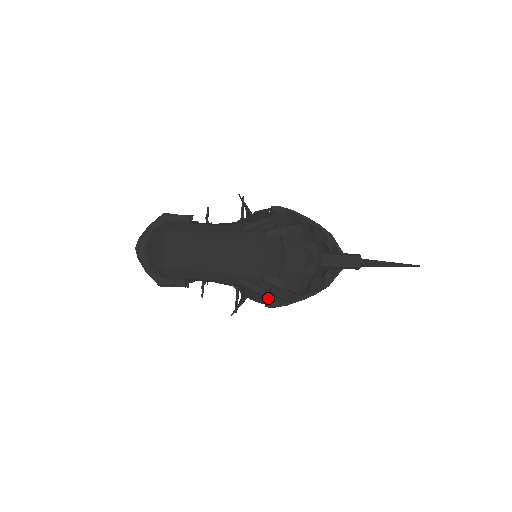
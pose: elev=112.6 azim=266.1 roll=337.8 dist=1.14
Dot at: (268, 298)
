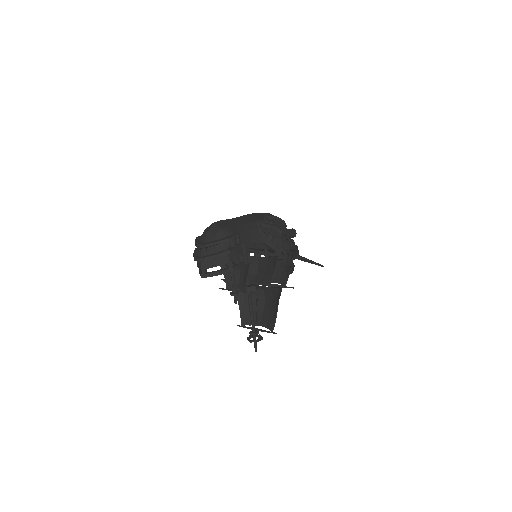
Dot at: (278, 229)
